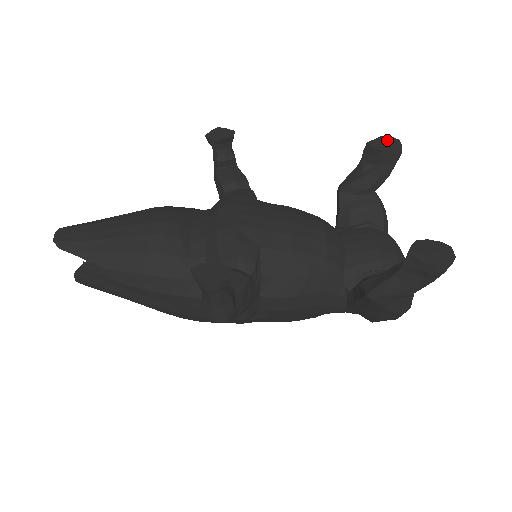
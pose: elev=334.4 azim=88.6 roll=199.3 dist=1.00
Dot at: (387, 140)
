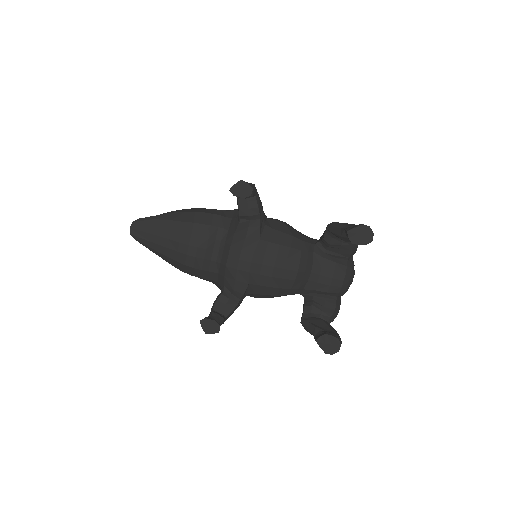
Dot at: (364, 232)
